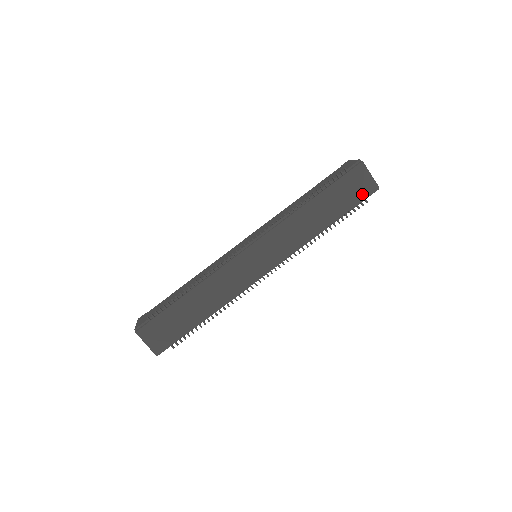
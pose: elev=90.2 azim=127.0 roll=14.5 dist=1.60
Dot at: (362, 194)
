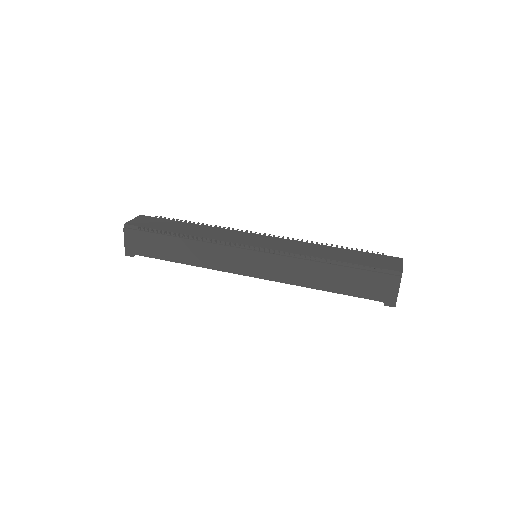
Dot at: (382, 266)
